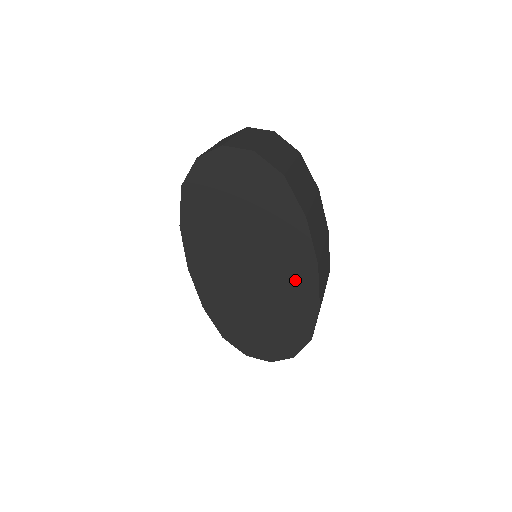
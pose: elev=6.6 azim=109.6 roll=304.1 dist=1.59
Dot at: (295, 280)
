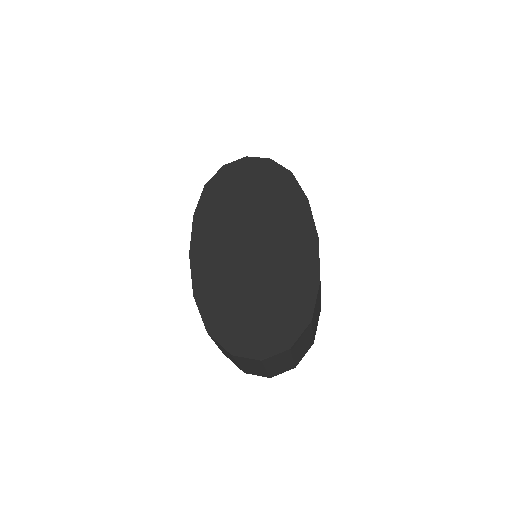
Dot at: (296, 254)
